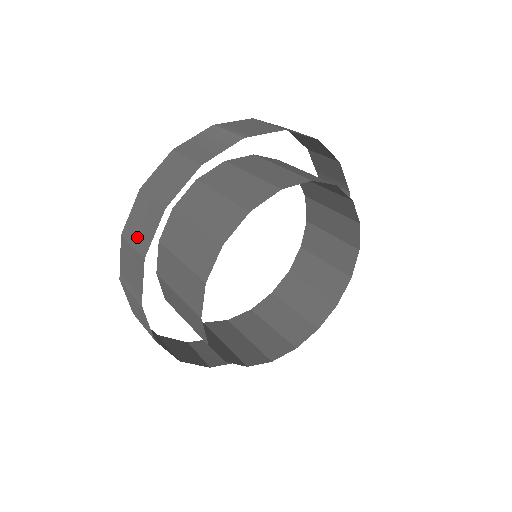
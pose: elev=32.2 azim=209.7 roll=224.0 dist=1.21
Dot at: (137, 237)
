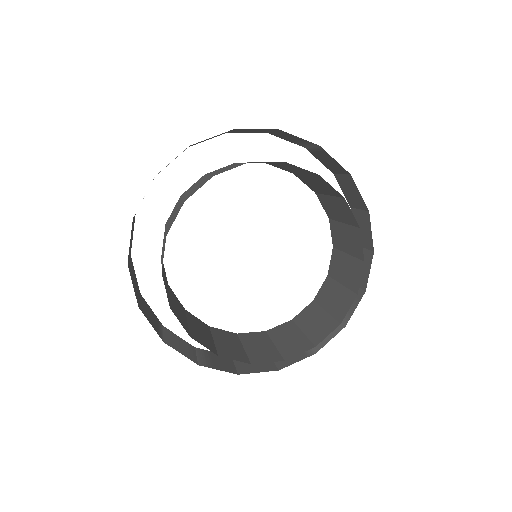
Dot at: (137, 292)
